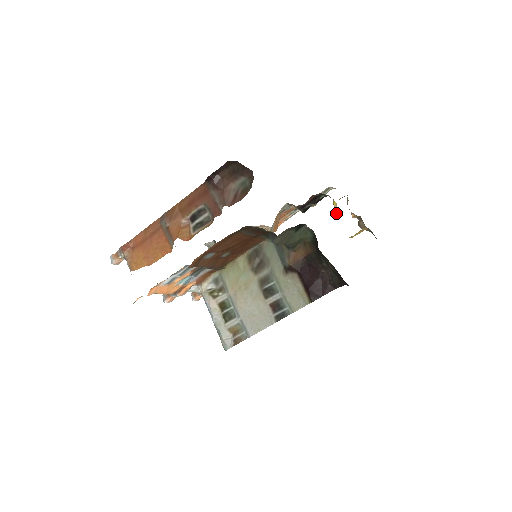
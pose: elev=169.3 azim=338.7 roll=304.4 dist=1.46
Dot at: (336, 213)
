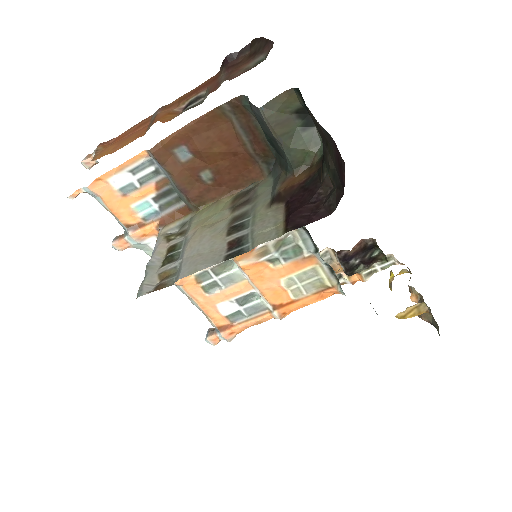
Dot at: (390, 288)
